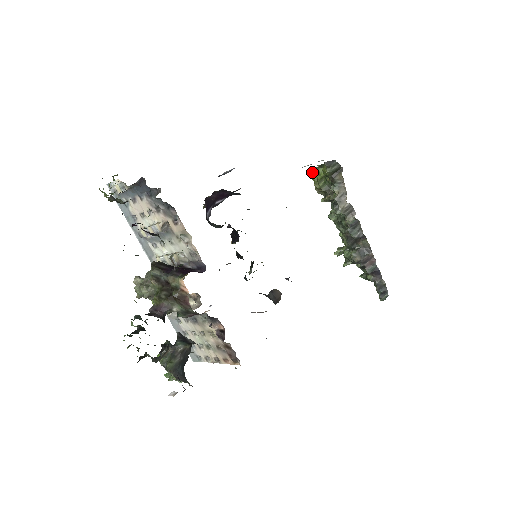
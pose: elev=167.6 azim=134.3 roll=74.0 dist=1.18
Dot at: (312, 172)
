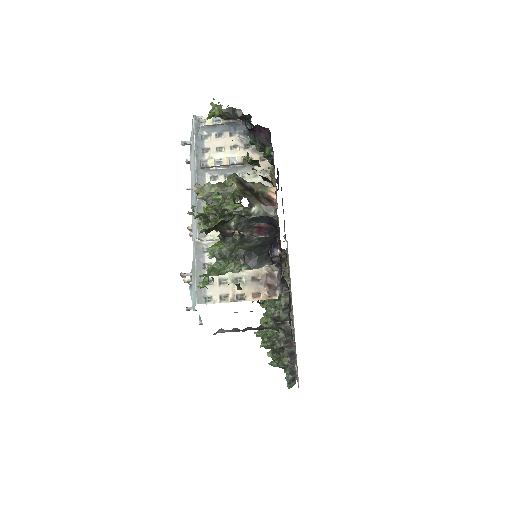
Dot at: occluded
